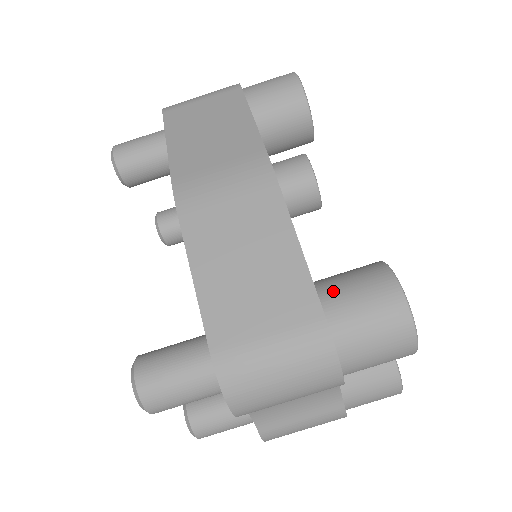
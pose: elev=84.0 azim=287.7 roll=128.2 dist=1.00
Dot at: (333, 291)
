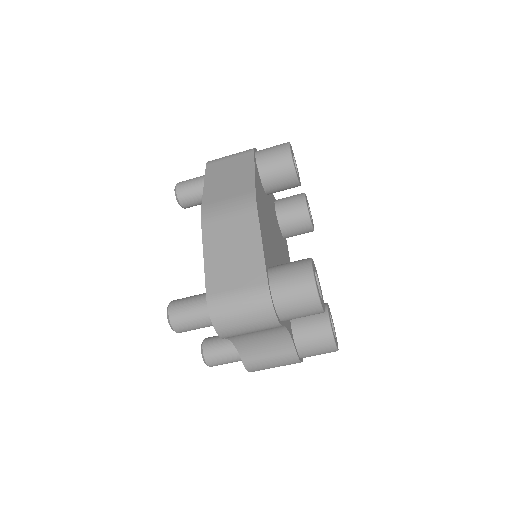
Dot at: (277, 270)
